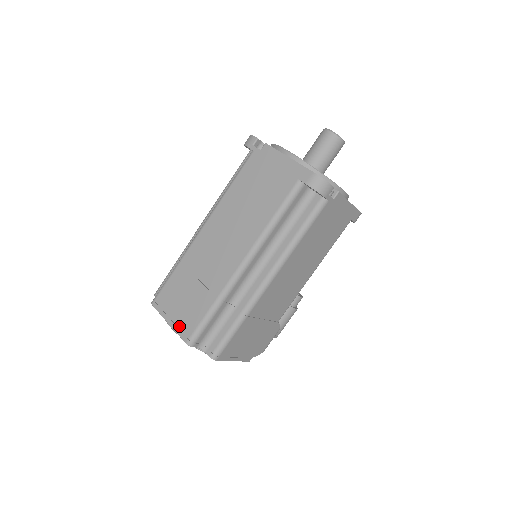
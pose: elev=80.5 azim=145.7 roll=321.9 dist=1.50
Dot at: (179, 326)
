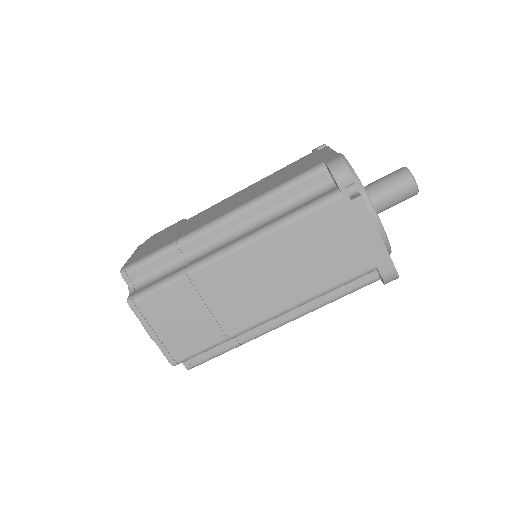
Dot at: (166, 345)
